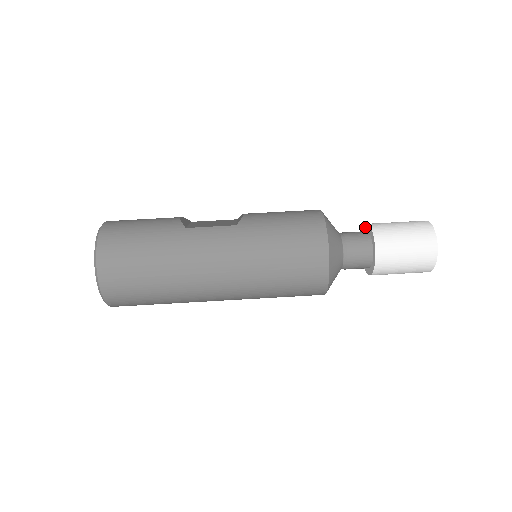
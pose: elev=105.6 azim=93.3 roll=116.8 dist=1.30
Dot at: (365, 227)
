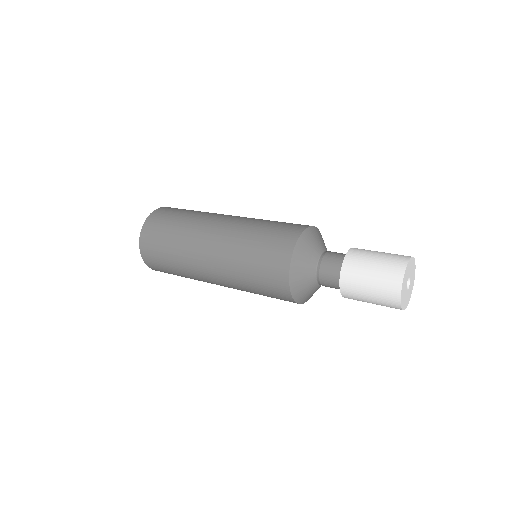
Dot at: occluded
